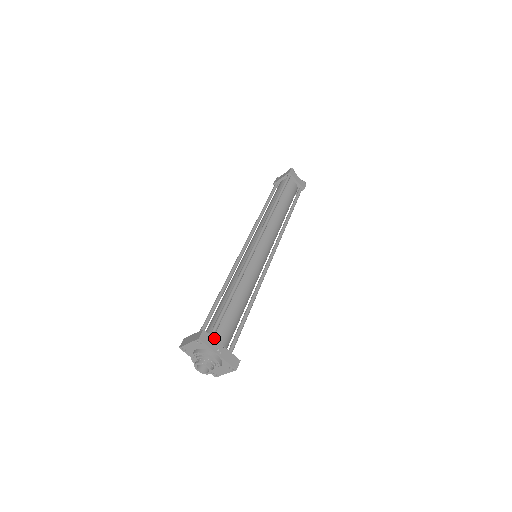
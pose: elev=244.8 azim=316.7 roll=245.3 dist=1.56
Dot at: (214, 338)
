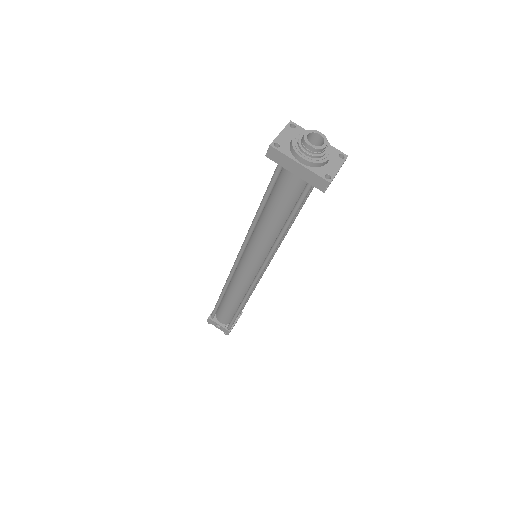
Dot at: occluded
